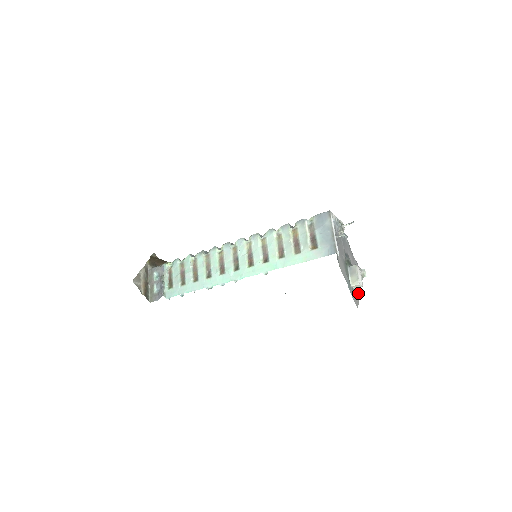
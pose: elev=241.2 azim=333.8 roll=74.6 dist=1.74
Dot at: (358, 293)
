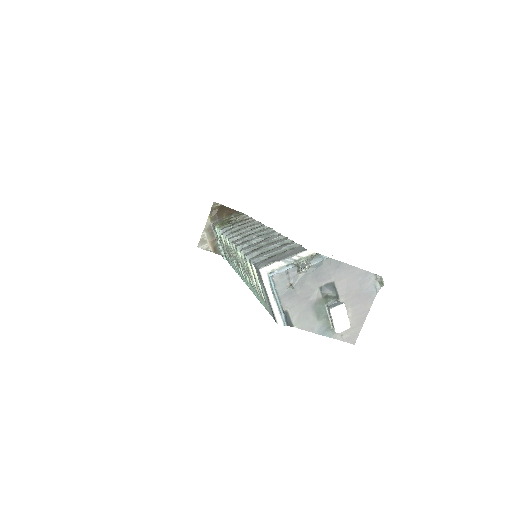
Dot at: (361, 319)
